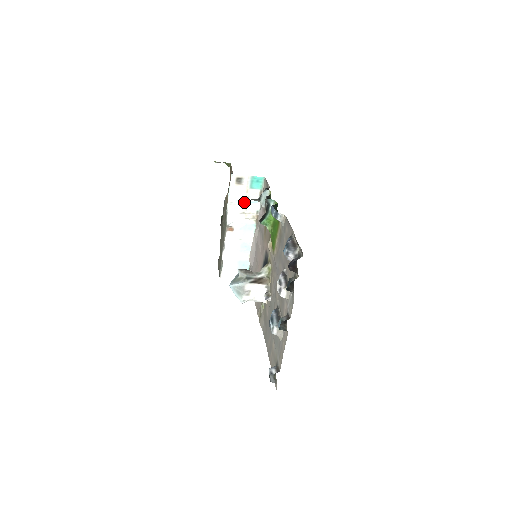
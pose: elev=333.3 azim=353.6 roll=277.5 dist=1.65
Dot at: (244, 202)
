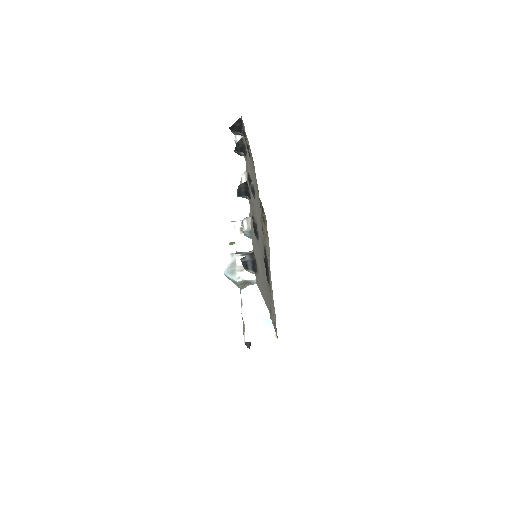
Dot at: (252, 249)
